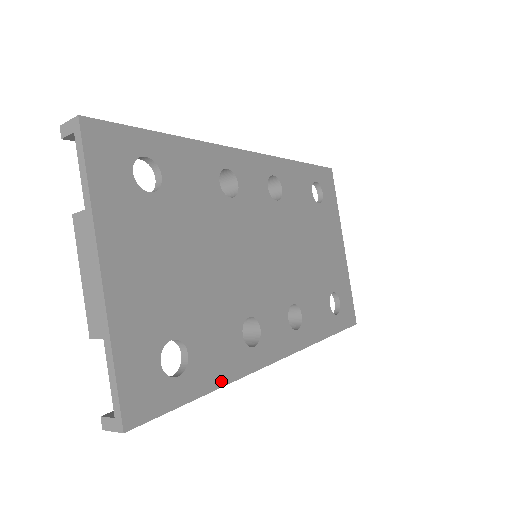
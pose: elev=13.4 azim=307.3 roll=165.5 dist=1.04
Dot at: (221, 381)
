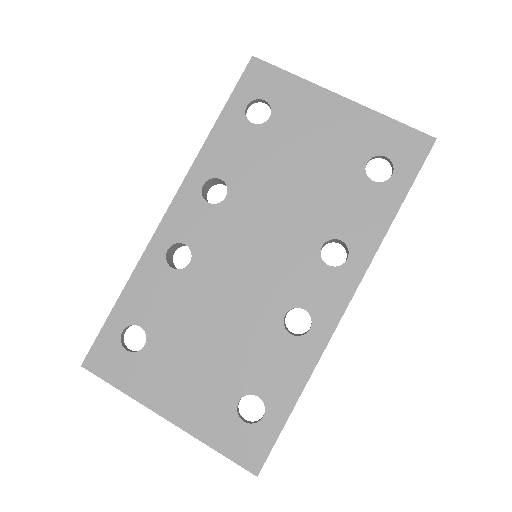
Dot at: (301, 383)
